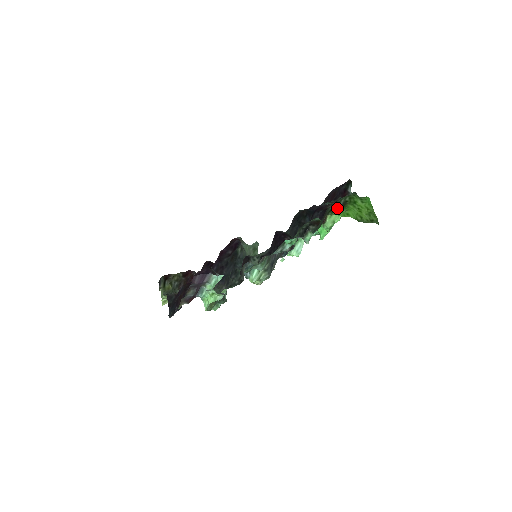
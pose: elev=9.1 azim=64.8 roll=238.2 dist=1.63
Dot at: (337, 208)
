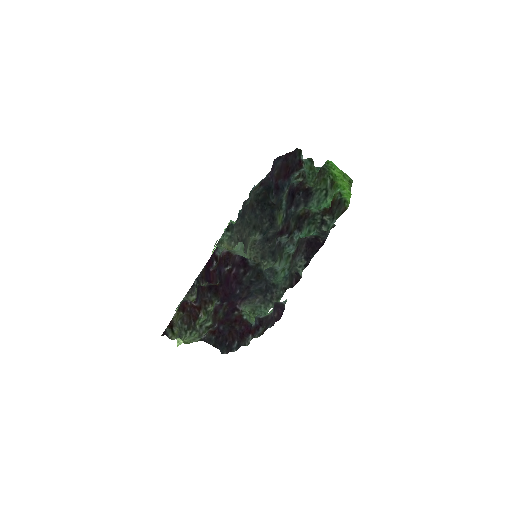
Dot at: (341, 194)
